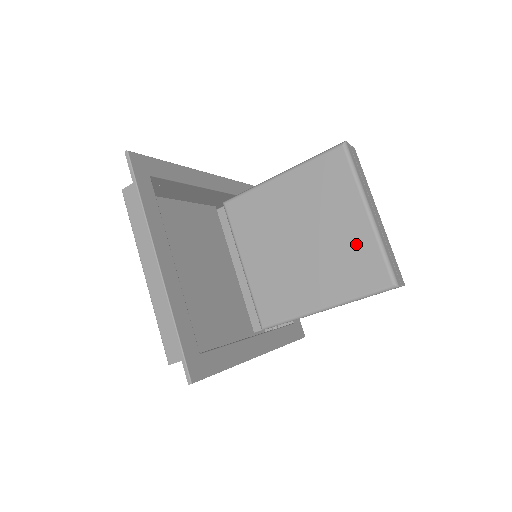
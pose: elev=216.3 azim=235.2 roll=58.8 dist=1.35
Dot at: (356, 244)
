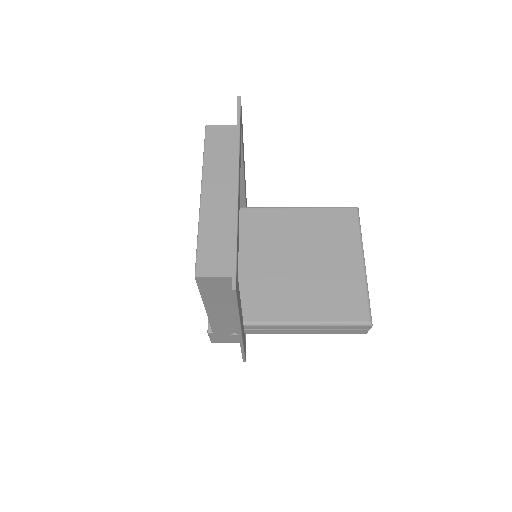
Dot at: (347, 280)
